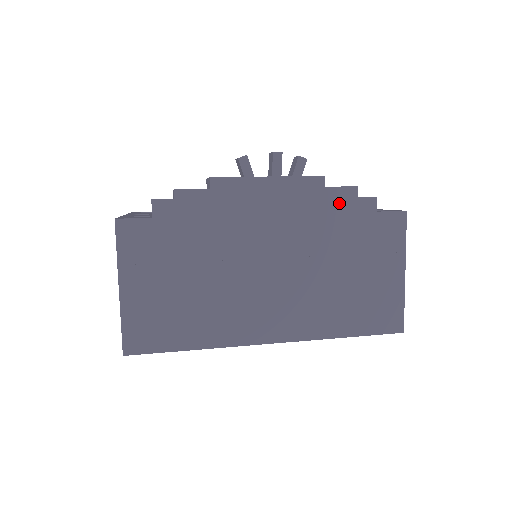
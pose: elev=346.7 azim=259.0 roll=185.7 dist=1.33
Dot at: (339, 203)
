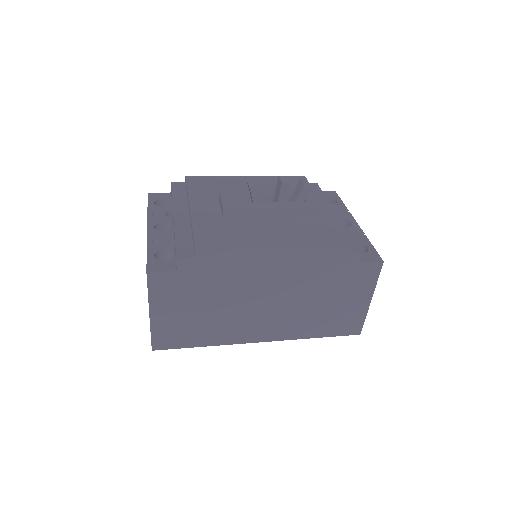
Dot at: (329, 258)
